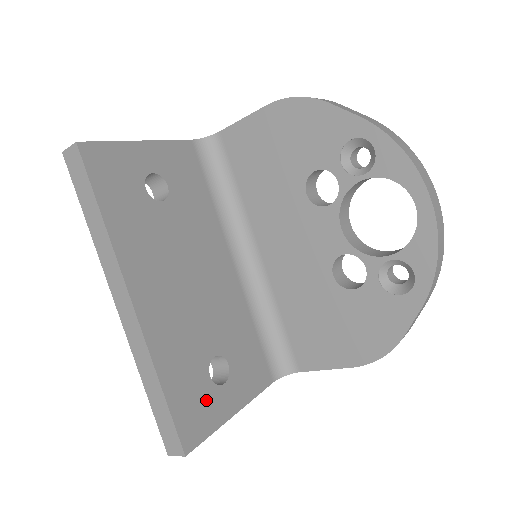
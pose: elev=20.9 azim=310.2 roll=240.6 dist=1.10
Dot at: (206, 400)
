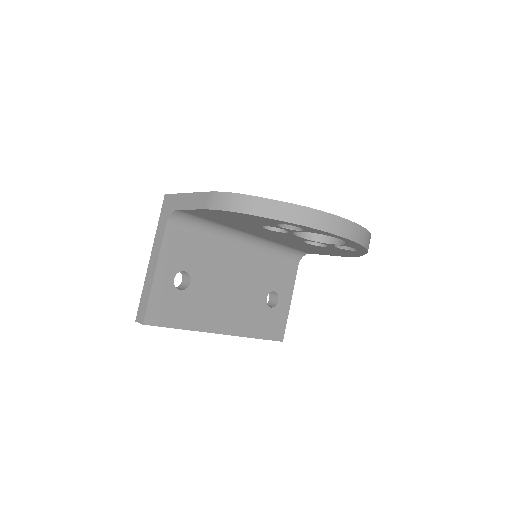
Dot at: (276, 317)
